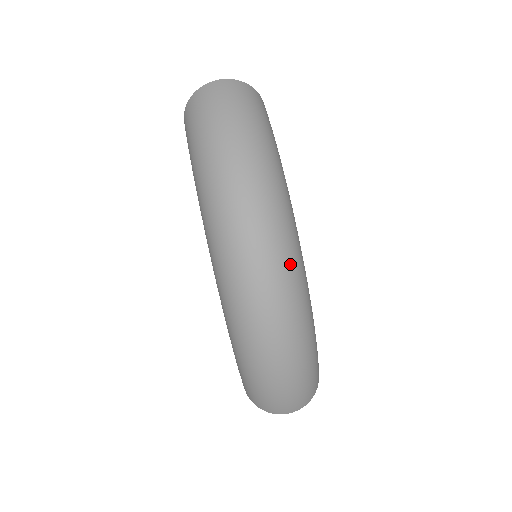
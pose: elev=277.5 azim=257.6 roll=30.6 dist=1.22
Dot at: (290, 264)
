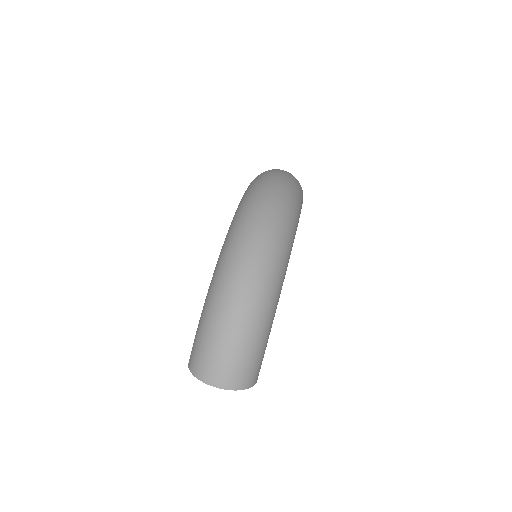
Dot at: (280, 244)
